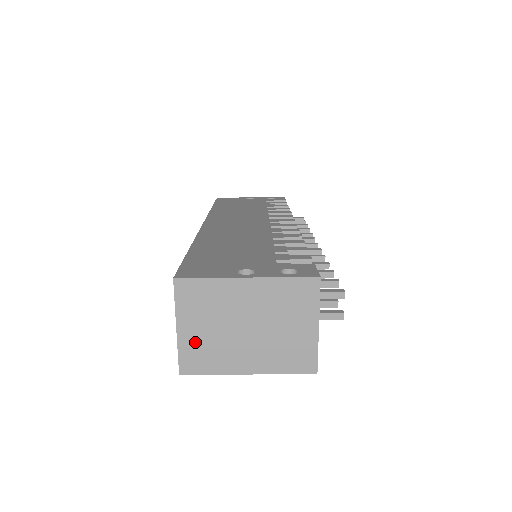
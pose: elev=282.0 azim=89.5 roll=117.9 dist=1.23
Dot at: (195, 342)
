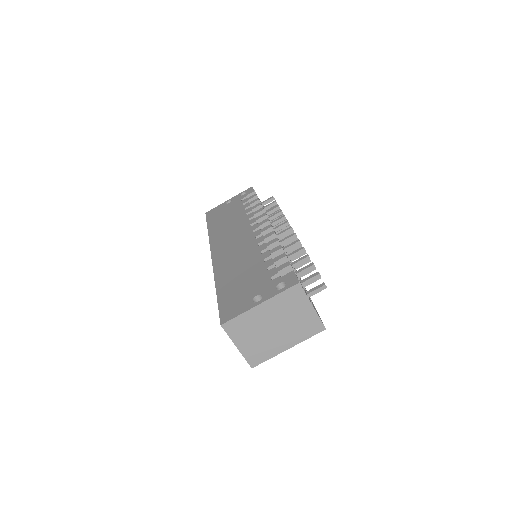
Dot at: (251, 349)
